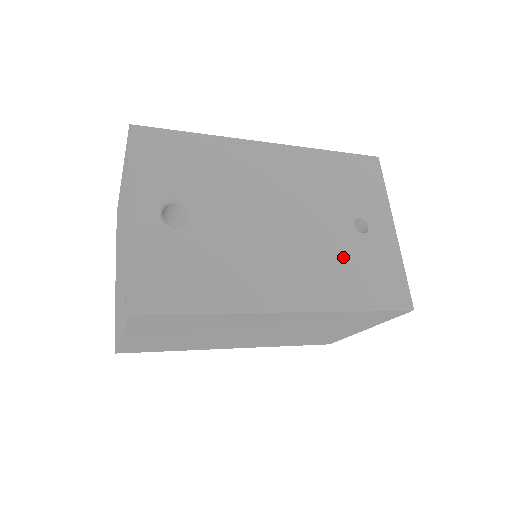
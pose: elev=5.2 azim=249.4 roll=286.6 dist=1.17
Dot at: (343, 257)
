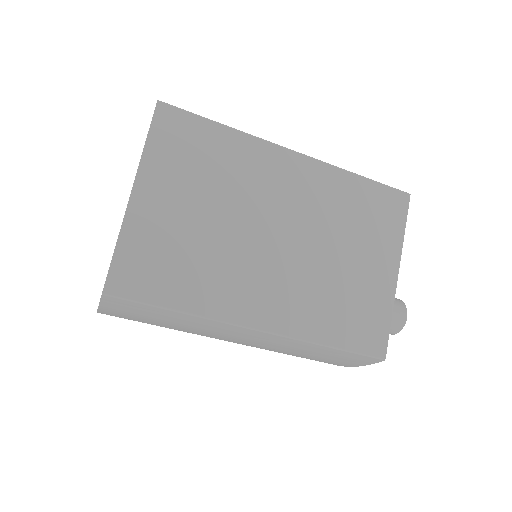
Dot at: occluded
